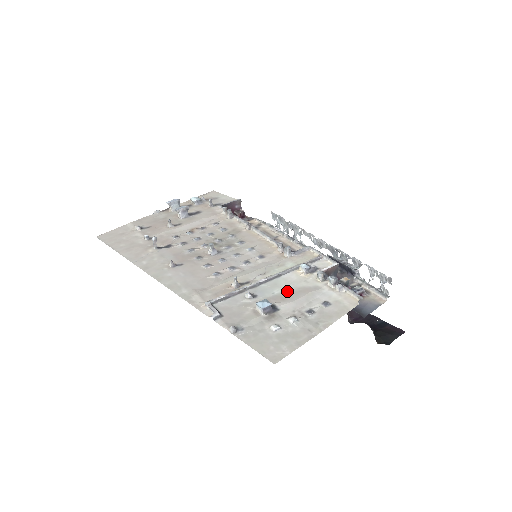
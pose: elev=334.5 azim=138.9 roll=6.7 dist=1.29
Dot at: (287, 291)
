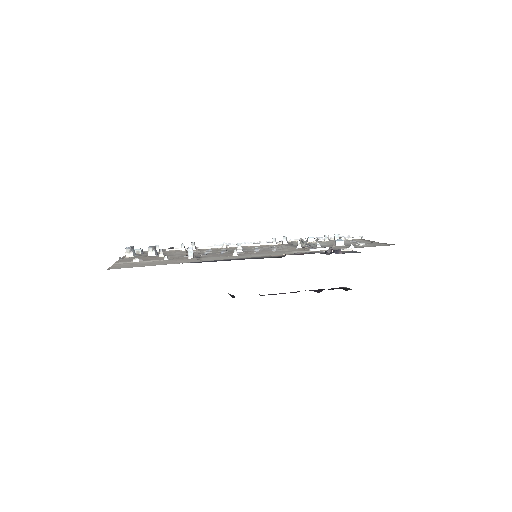
Dot at: (327, 244)
